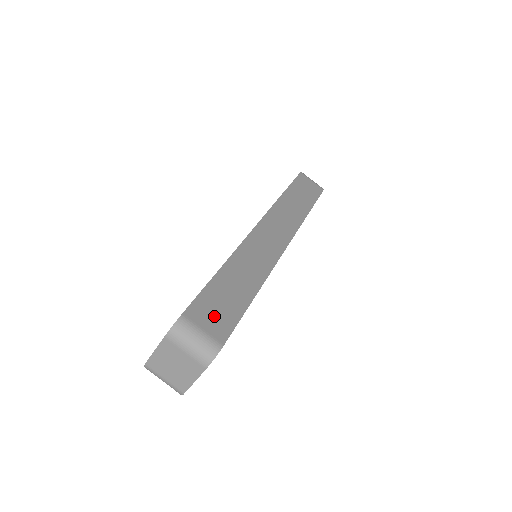
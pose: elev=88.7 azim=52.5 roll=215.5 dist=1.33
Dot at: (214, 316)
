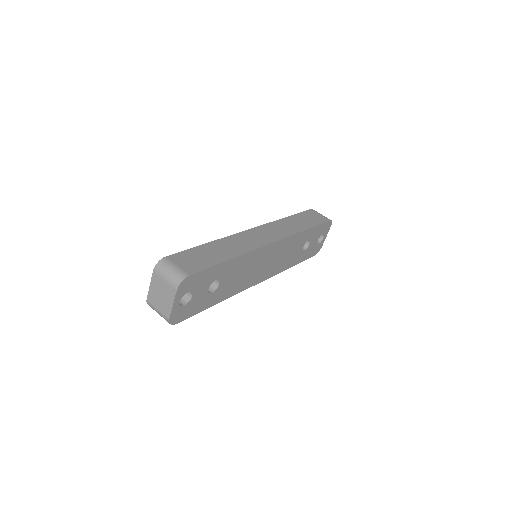
Dot at: (190, 262)
